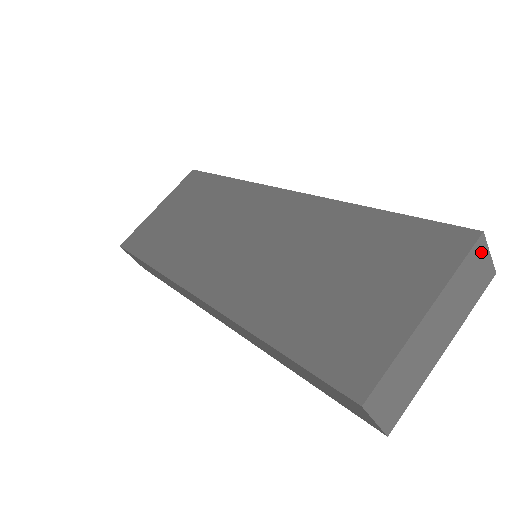
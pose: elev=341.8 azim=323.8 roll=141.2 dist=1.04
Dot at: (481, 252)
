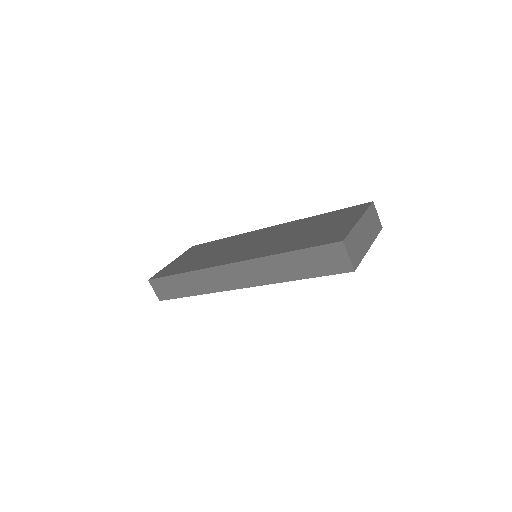
Dot at: (374, 211)
